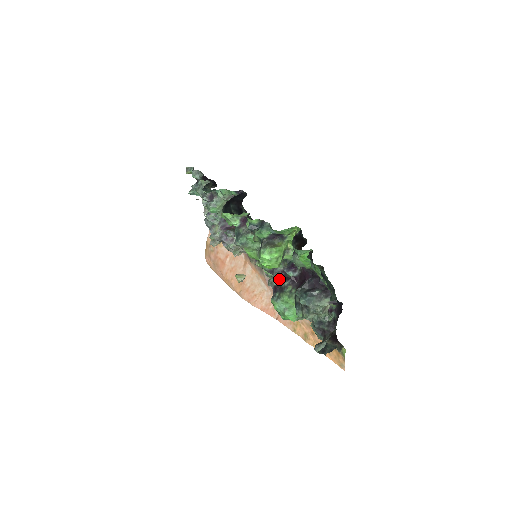
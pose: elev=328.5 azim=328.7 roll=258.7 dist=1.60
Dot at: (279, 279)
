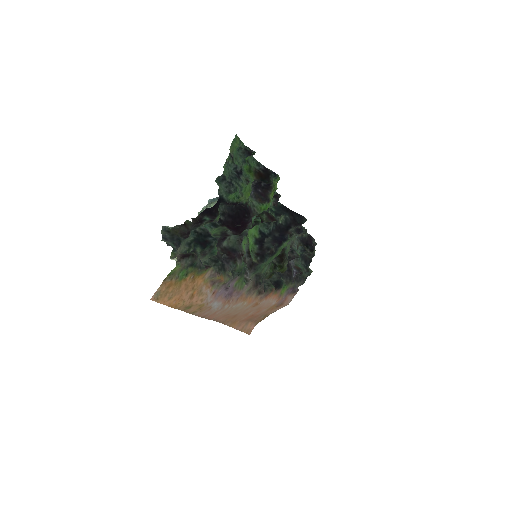
Dot at: occluded
